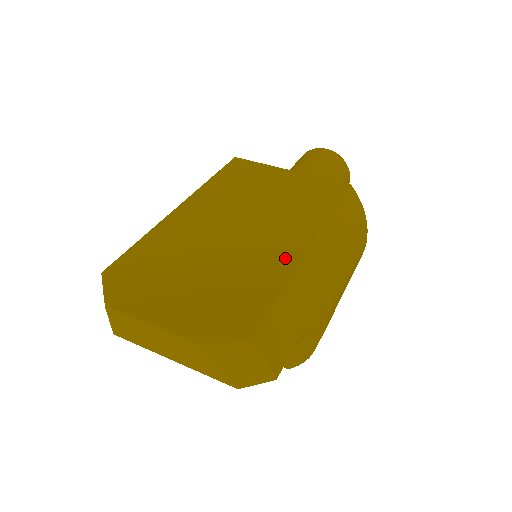
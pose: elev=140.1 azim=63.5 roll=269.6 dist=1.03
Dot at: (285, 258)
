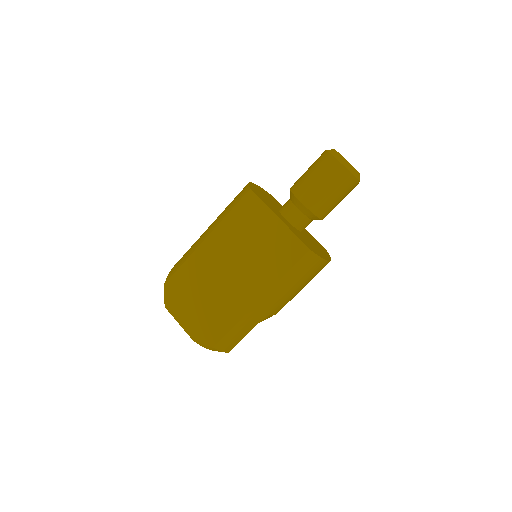
Dot at: (243, 305)
